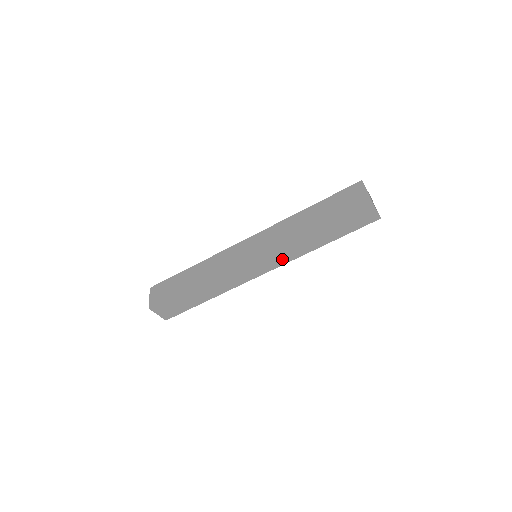
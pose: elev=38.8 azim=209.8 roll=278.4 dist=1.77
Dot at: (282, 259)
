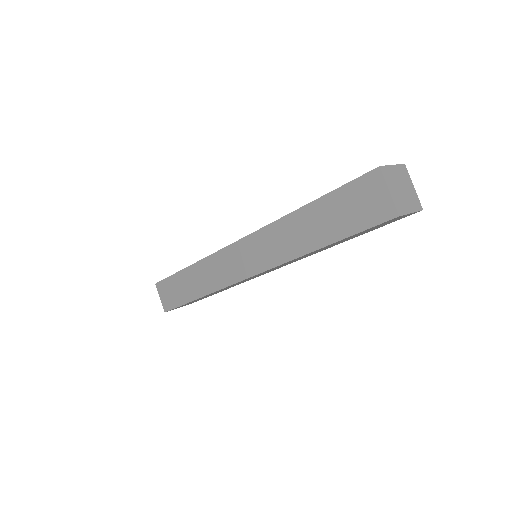
Dot at: occluded
